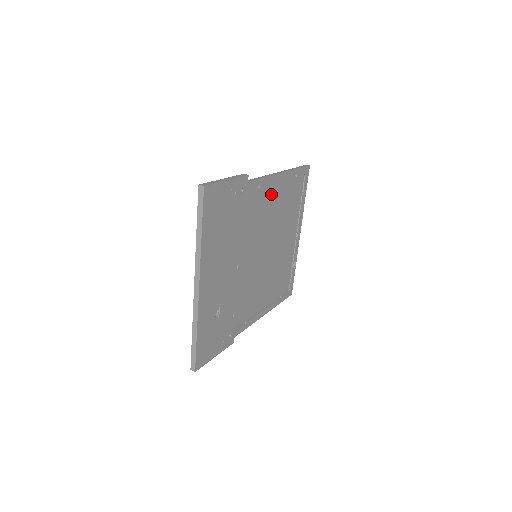
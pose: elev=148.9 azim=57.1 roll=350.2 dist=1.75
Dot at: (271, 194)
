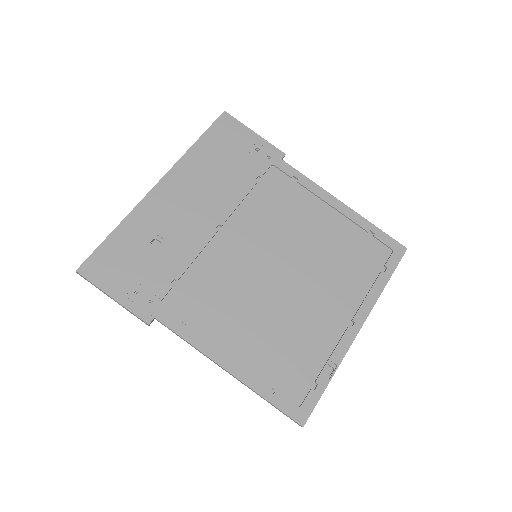
Dot at: (316, 210)
